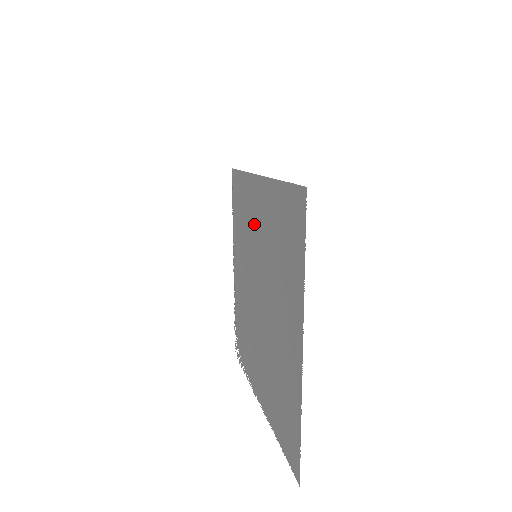
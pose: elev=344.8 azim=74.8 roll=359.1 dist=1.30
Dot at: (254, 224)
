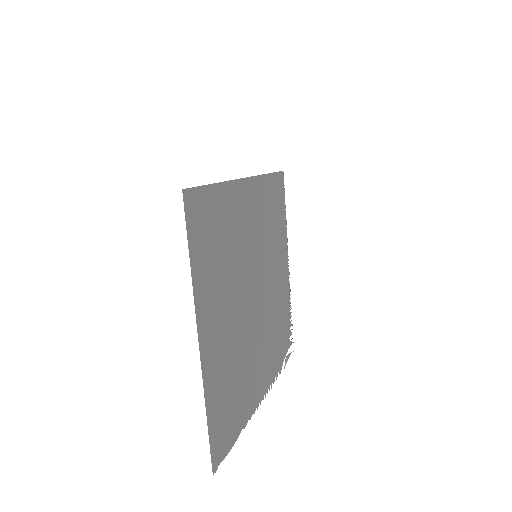
Dot at: (255, 225)
